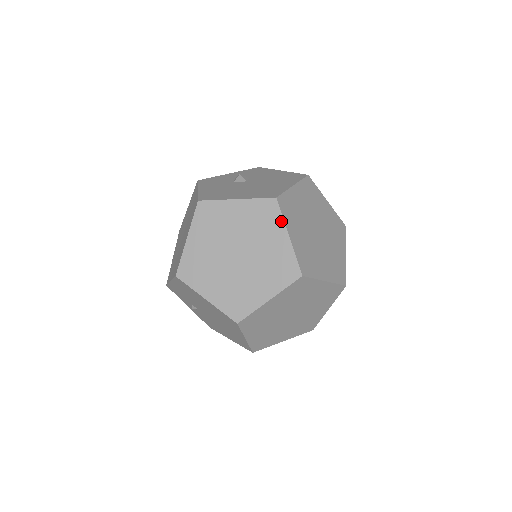
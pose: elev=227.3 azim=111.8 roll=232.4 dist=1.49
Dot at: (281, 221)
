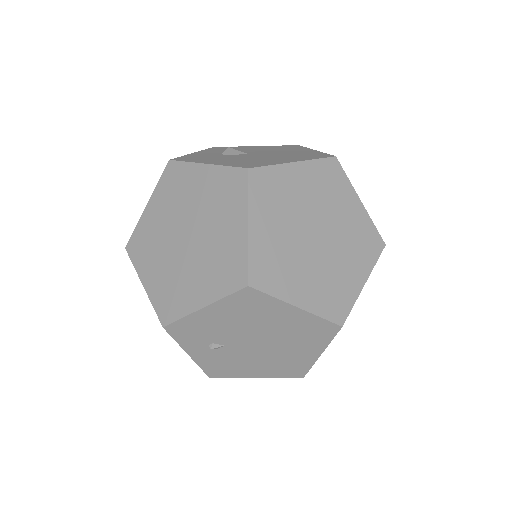
Dot at: (349, 184)
